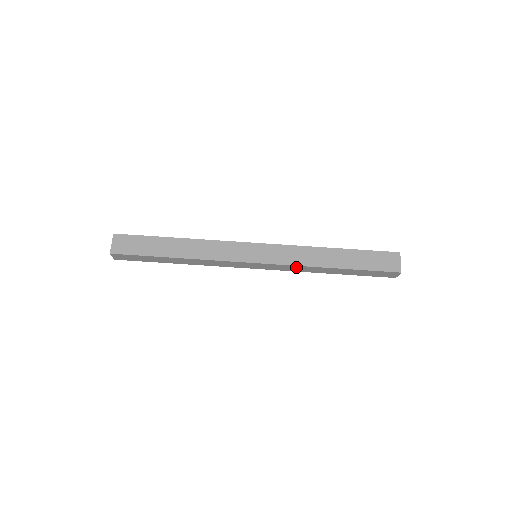
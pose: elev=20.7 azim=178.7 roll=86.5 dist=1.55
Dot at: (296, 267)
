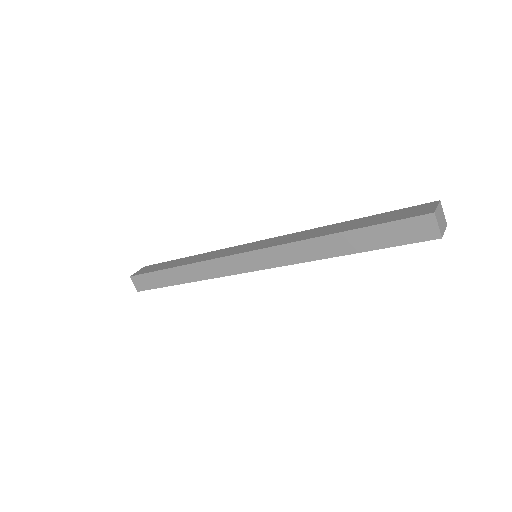
Dot at: (291, 249)
